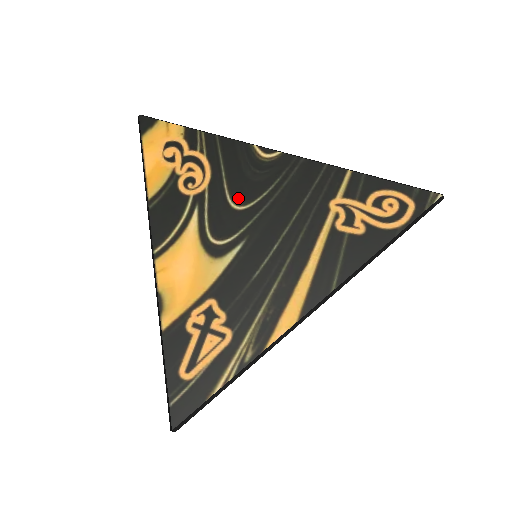
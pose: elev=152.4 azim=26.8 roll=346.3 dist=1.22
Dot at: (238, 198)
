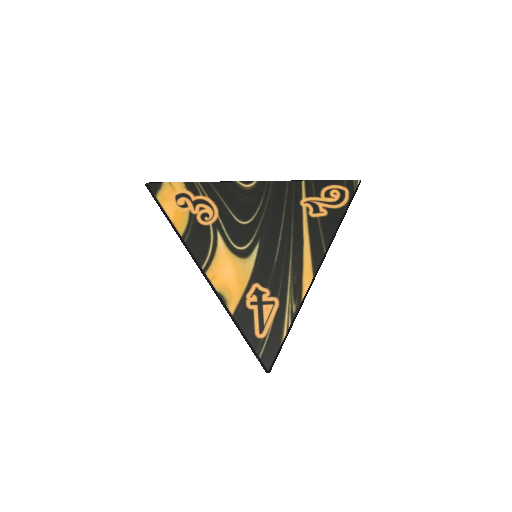
Dot at: (242, 217)
